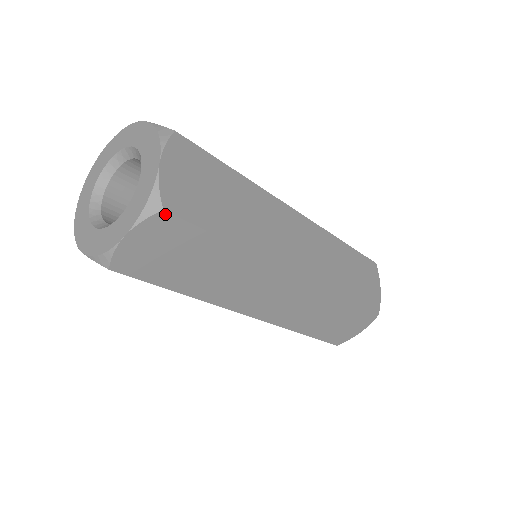
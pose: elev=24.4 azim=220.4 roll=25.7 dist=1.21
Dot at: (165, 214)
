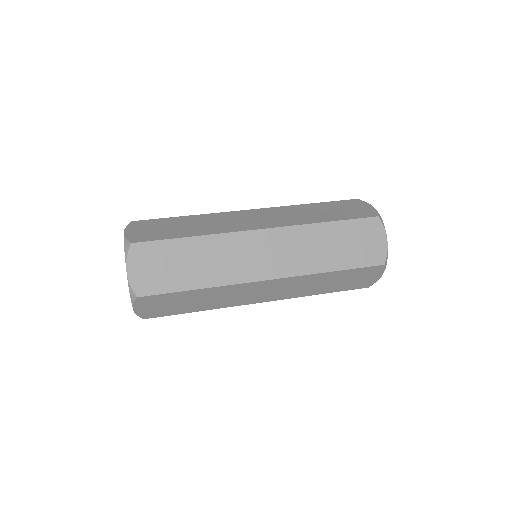
Dot at: (146, 318)
